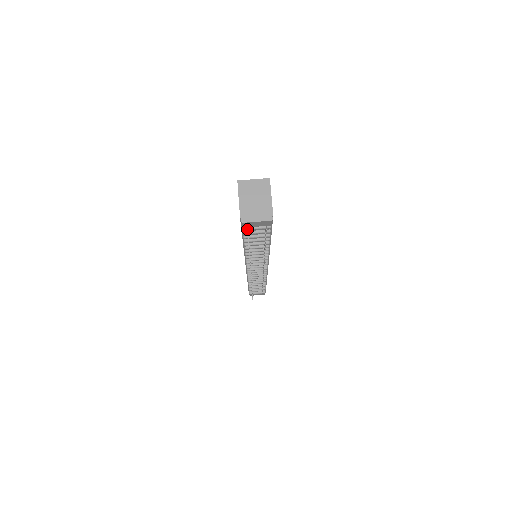
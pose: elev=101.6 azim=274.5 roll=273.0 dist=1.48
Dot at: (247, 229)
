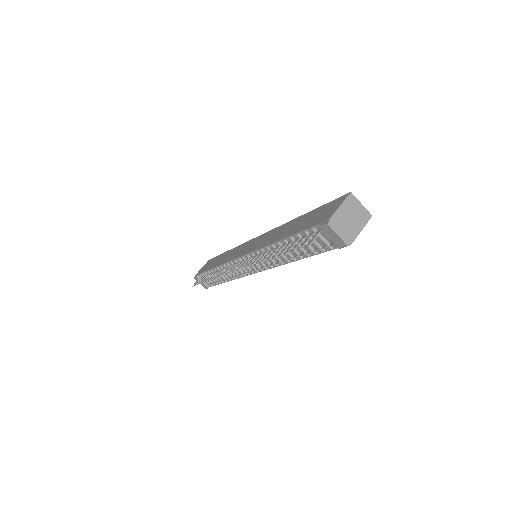
Dot at: (319, 232)
